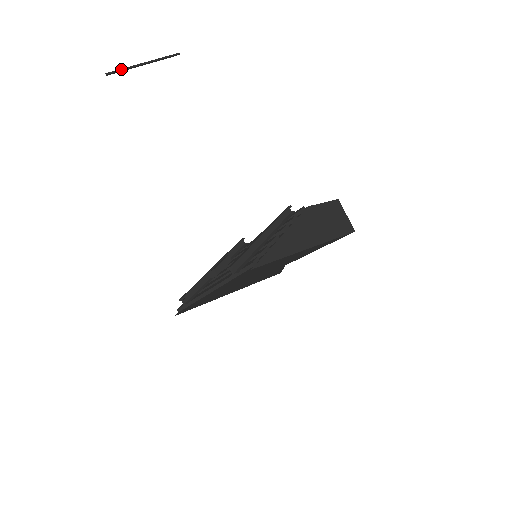
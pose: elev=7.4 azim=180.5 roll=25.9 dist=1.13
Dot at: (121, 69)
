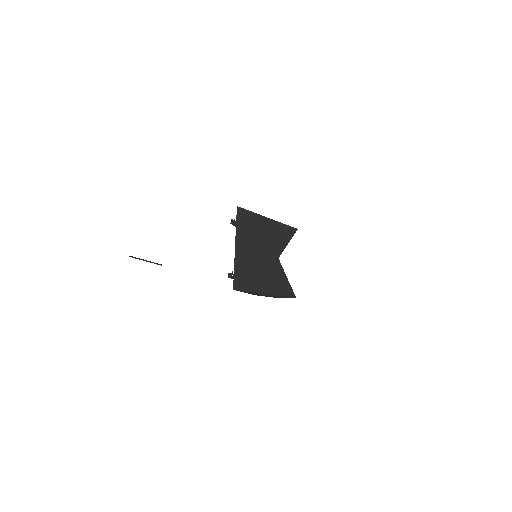
Dot at: (135, 257)
